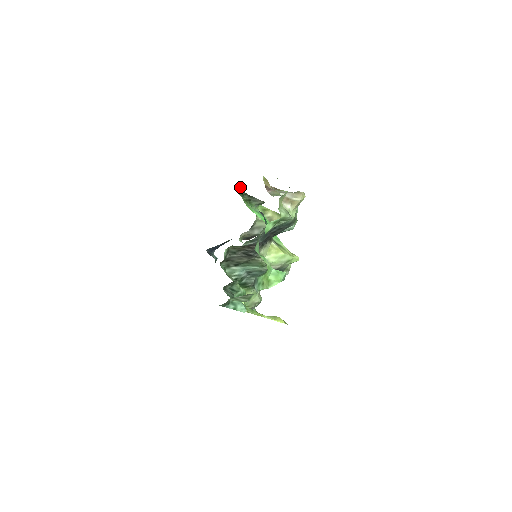
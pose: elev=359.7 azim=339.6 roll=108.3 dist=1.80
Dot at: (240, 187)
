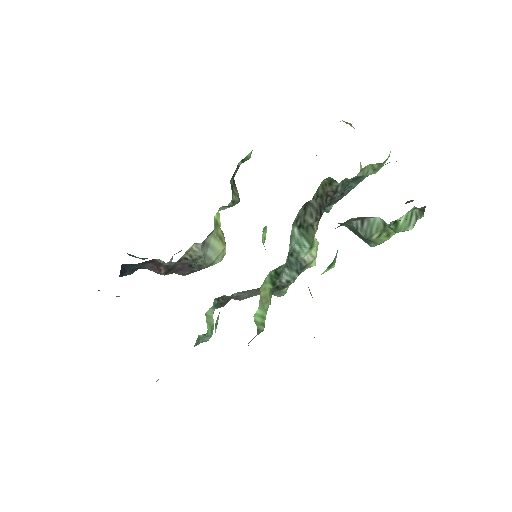
Dot at: (250, 153)
